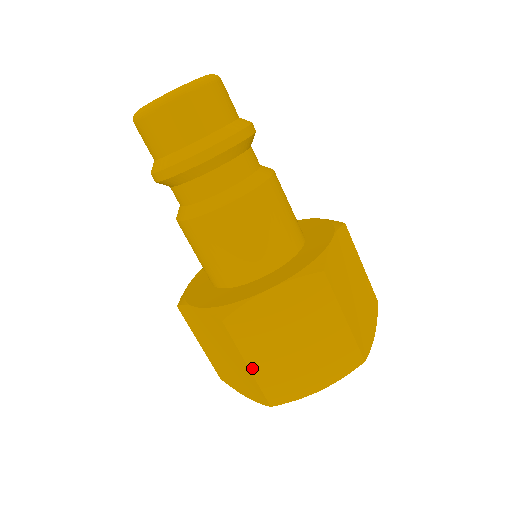
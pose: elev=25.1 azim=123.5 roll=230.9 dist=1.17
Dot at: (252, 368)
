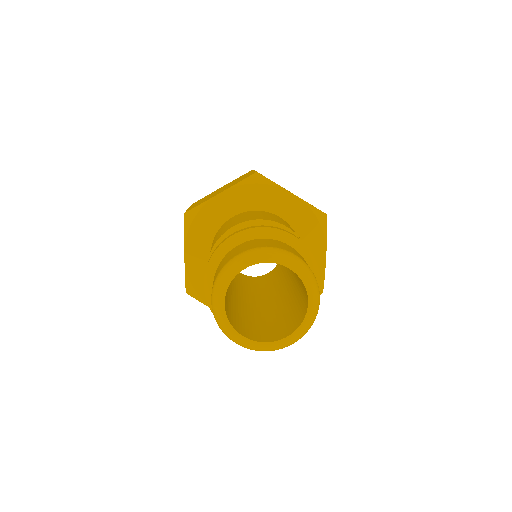
Dot at: occluded
